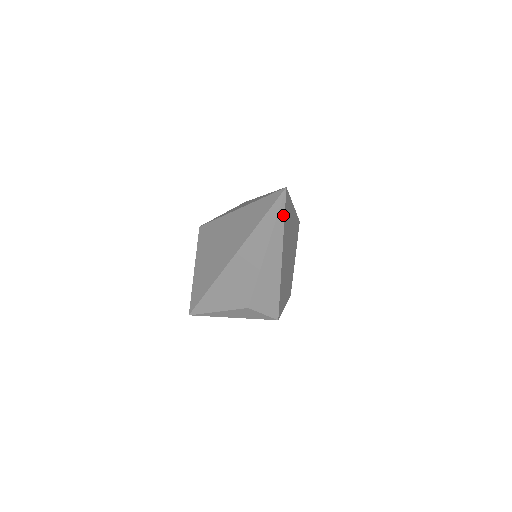
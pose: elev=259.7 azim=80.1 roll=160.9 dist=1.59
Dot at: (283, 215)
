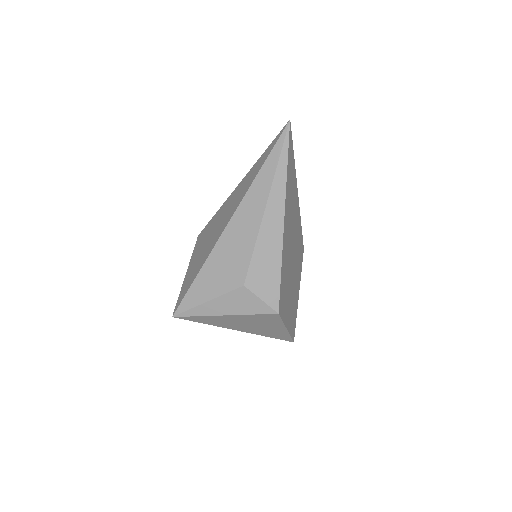
Dot at: (286, 154)
